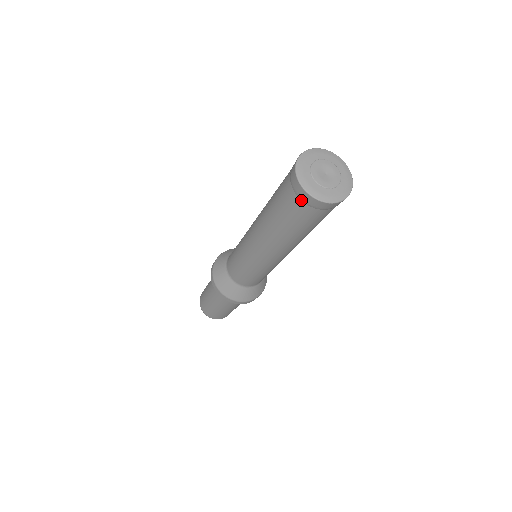
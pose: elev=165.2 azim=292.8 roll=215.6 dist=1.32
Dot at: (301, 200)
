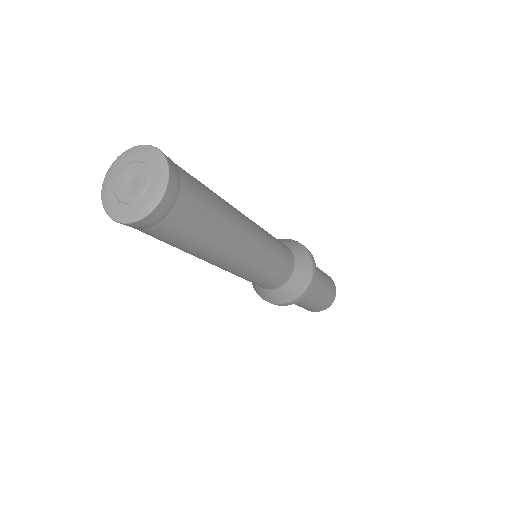
Dot at: occluded
